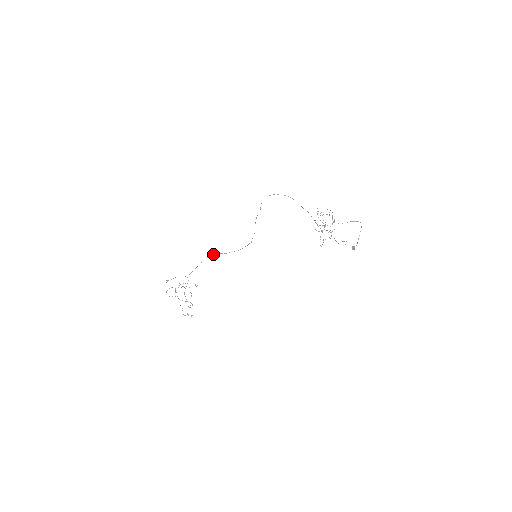
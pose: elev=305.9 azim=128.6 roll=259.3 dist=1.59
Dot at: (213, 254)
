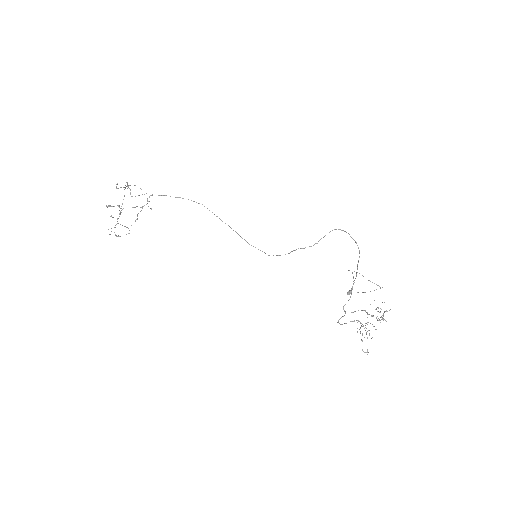
Dot at: occluded
